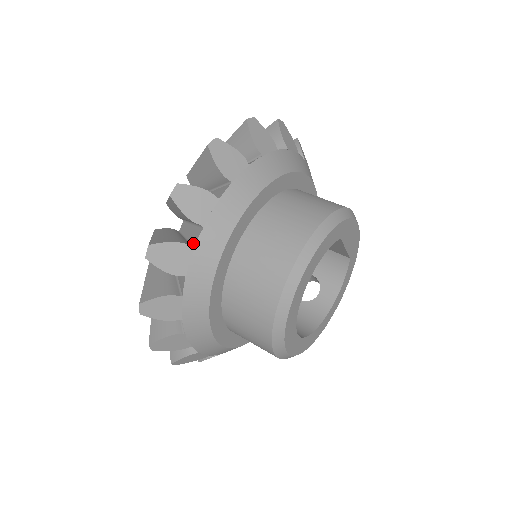
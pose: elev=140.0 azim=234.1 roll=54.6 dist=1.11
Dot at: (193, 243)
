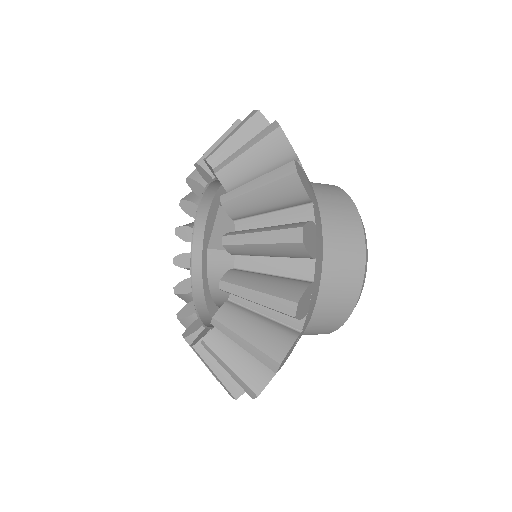
Dot at: occluded
